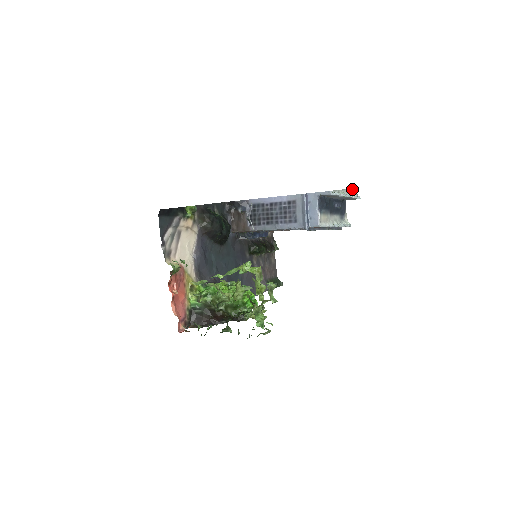
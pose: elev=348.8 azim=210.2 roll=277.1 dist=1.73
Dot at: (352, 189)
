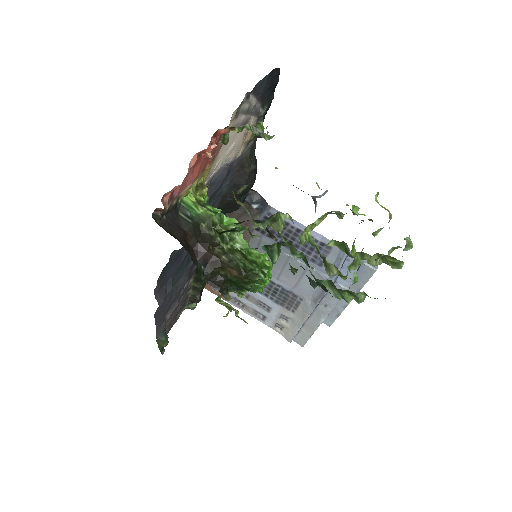
Dot at: occluded
